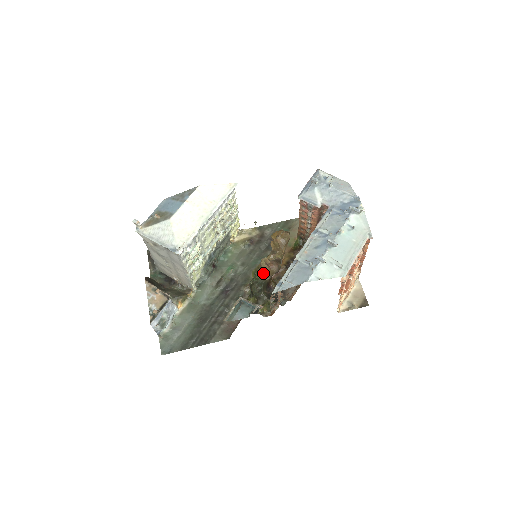
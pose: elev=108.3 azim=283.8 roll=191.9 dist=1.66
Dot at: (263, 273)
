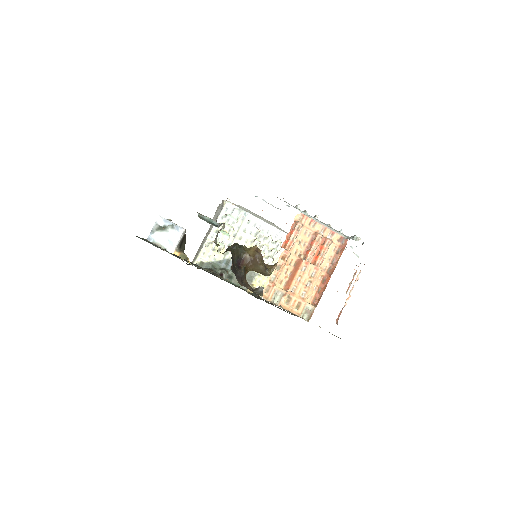
Dot at: (249, 248)
